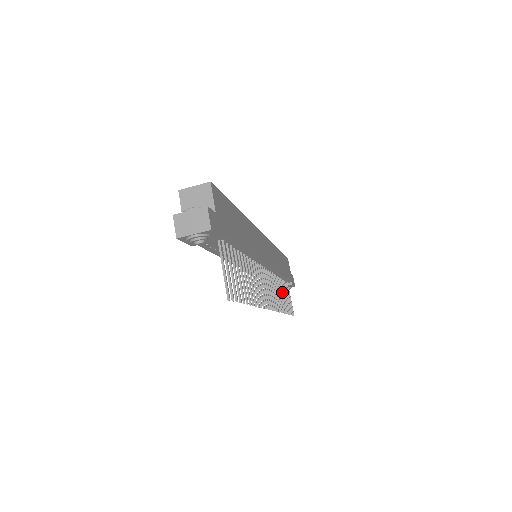
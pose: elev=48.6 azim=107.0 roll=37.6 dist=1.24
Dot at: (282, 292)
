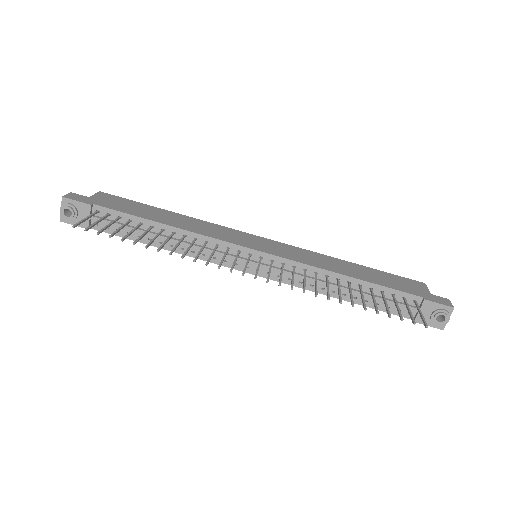
Dot at: (351, 291)
